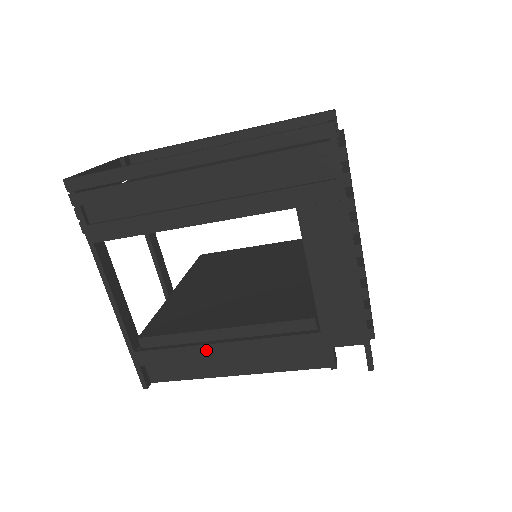
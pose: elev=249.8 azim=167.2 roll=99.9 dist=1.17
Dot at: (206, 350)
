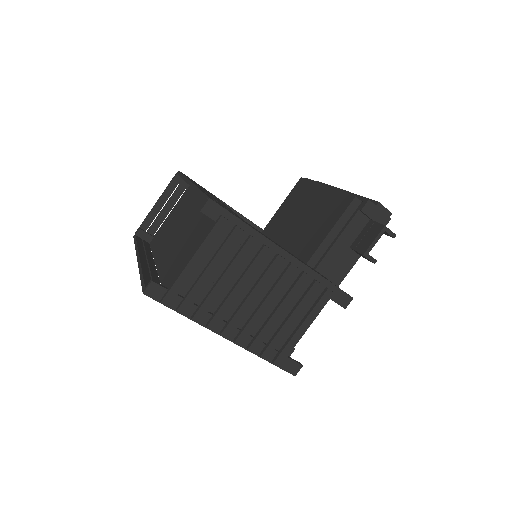
Dot at: occluded
